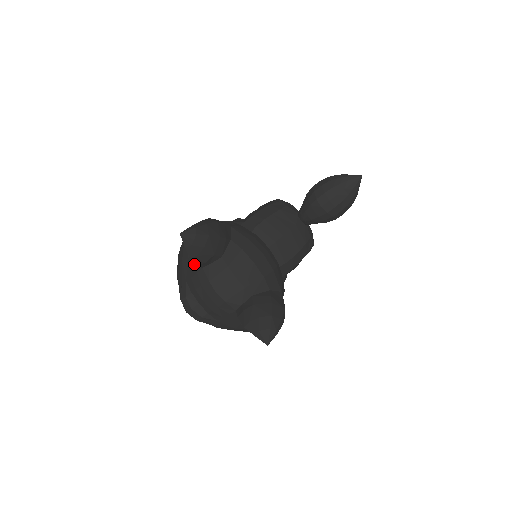
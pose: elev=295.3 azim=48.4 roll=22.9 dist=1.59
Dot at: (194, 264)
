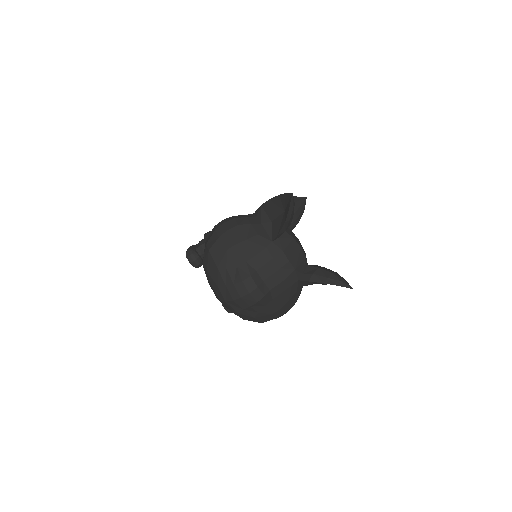
Dot at: (258, 241)
